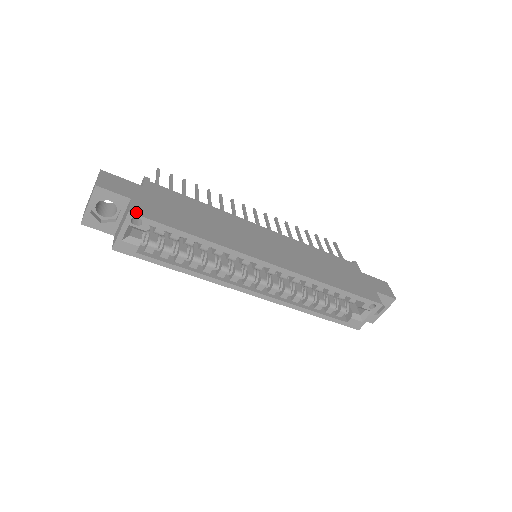
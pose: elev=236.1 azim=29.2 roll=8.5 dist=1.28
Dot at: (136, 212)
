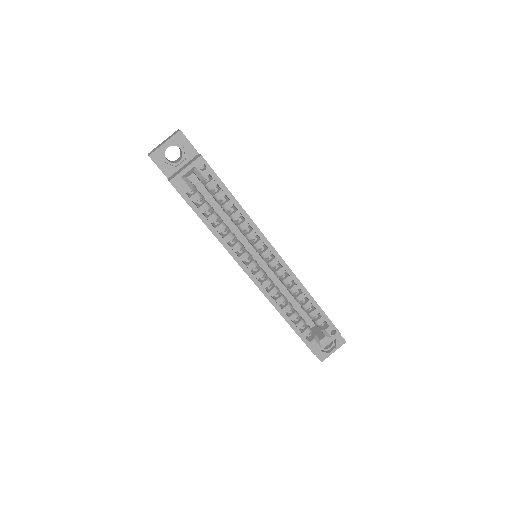
Dot at: occluded
